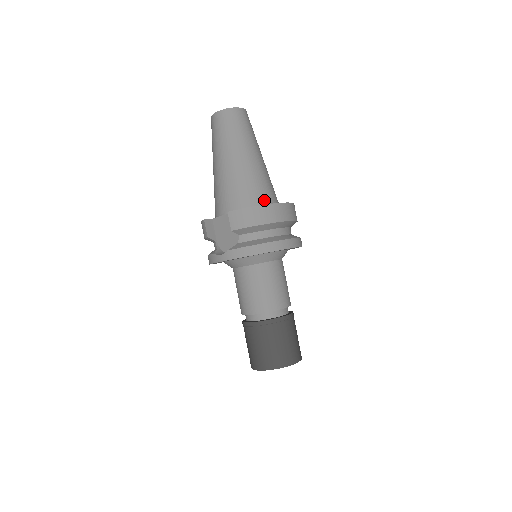
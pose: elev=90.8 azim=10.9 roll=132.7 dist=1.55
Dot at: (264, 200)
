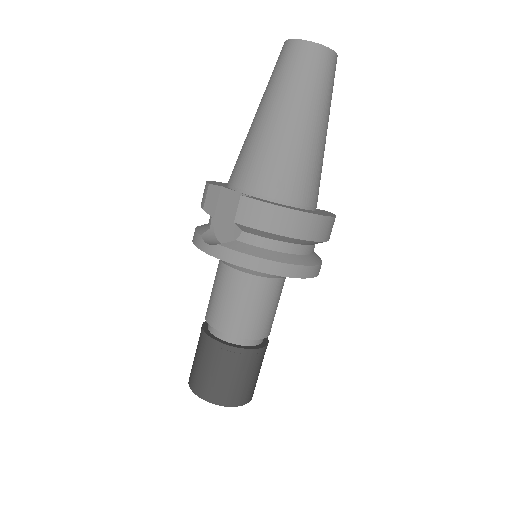
Dot at: (298, 198)
